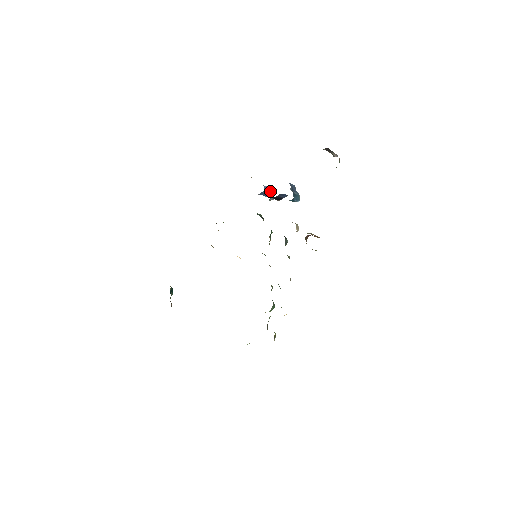
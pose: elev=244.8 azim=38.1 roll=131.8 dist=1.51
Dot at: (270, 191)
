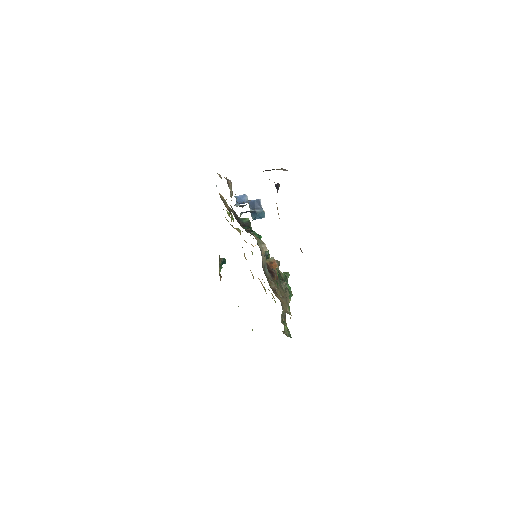
Dot at: (247, 198)
